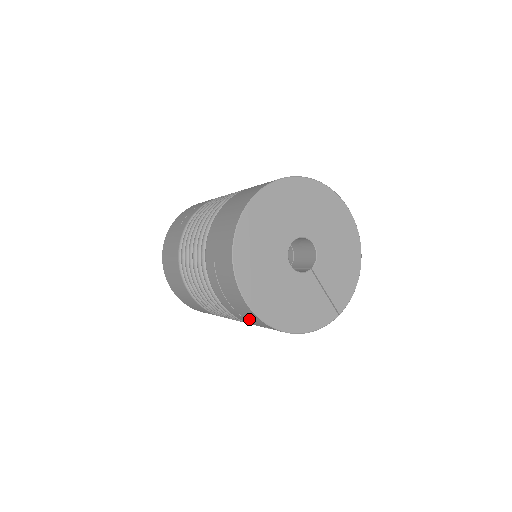
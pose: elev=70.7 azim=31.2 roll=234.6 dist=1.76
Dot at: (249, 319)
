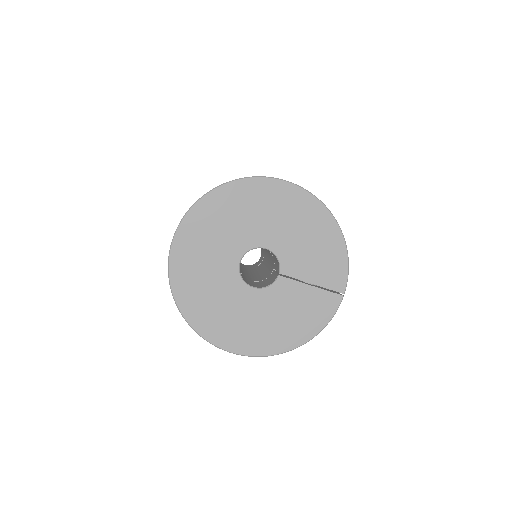
Dot at: occluded
